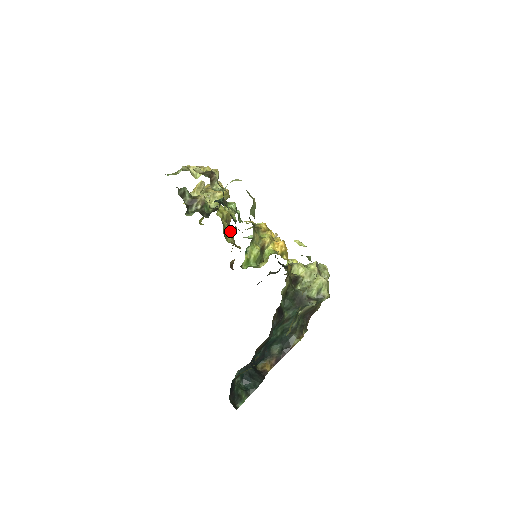
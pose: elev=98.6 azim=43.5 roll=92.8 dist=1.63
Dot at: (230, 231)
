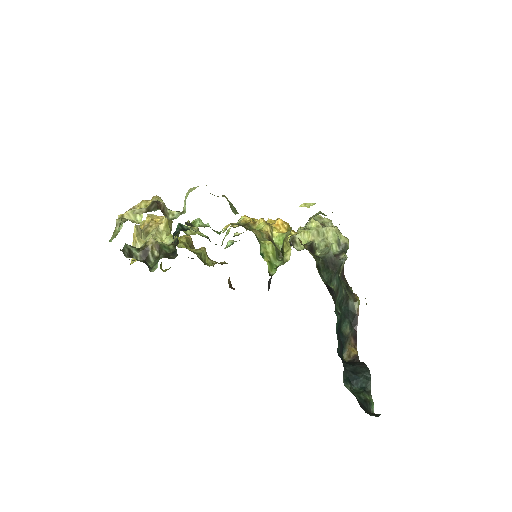
Dot at: (204, 254)
